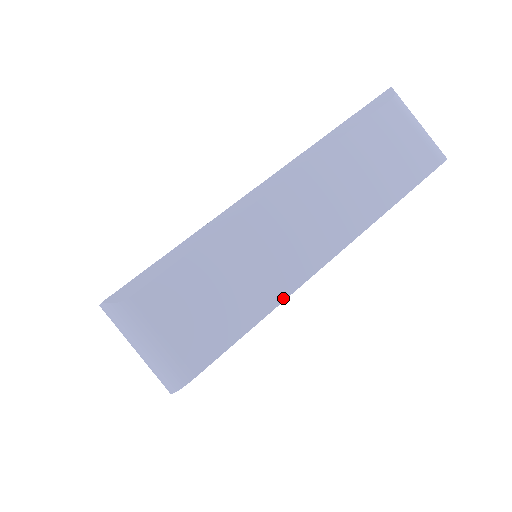
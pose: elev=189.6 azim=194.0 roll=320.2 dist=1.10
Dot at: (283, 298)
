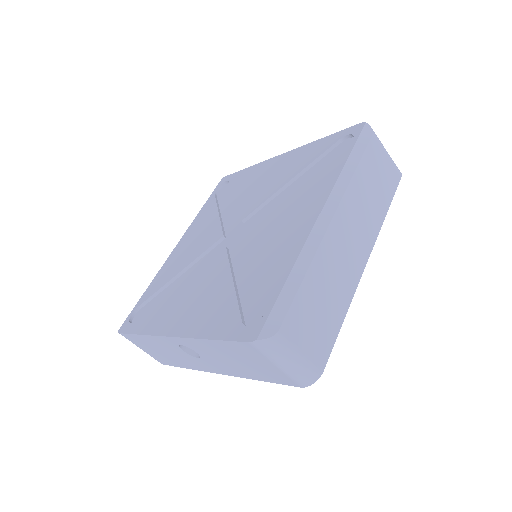
Dot at: (351, 298)
